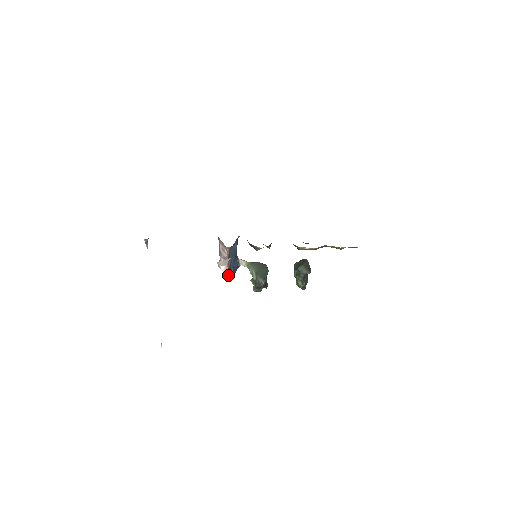
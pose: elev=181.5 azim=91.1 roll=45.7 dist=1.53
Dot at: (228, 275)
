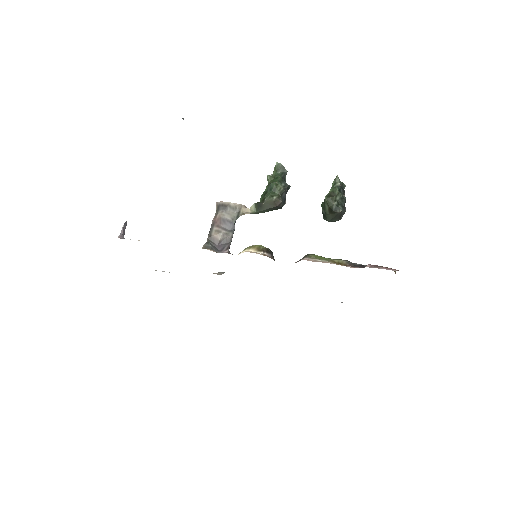
Dot at: occluded
